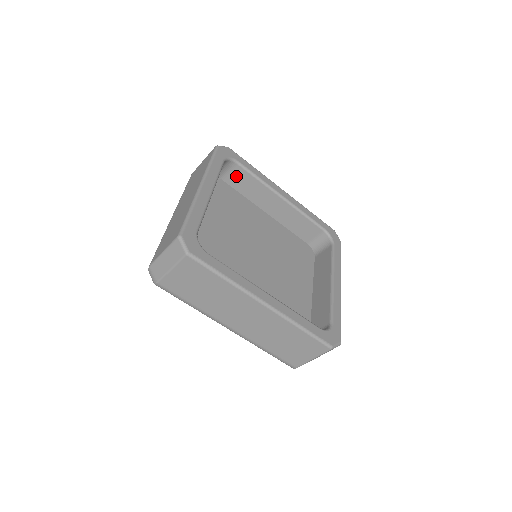
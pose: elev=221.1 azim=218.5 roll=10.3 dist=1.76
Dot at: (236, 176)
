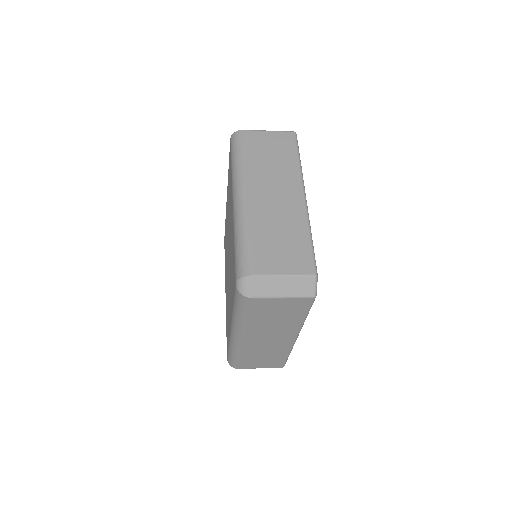
Dot at: occluded
